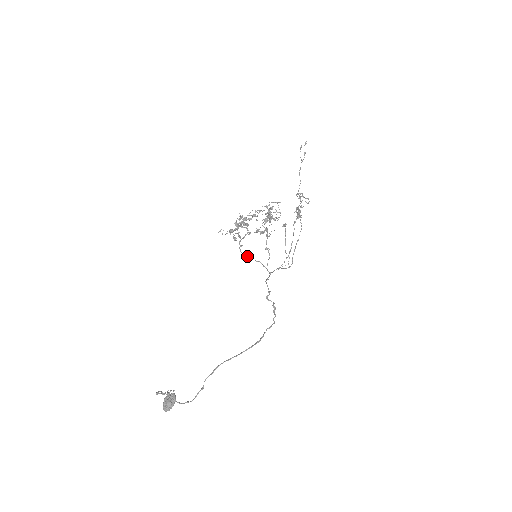
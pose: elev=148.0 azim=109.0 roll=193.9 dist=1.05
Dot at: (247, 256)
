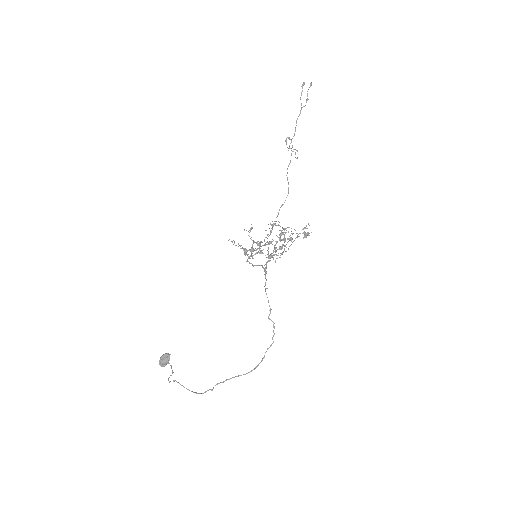
Dot at: (251, 263)
